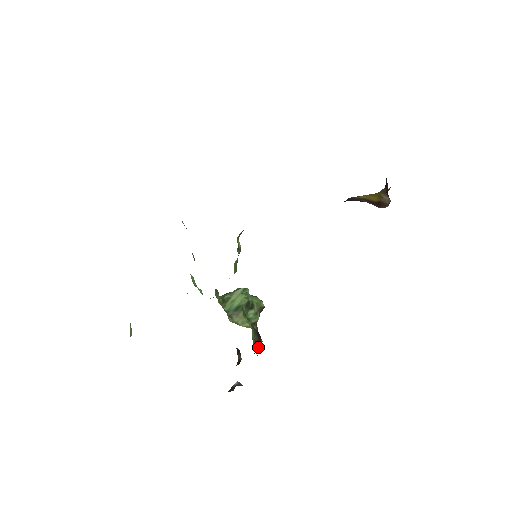
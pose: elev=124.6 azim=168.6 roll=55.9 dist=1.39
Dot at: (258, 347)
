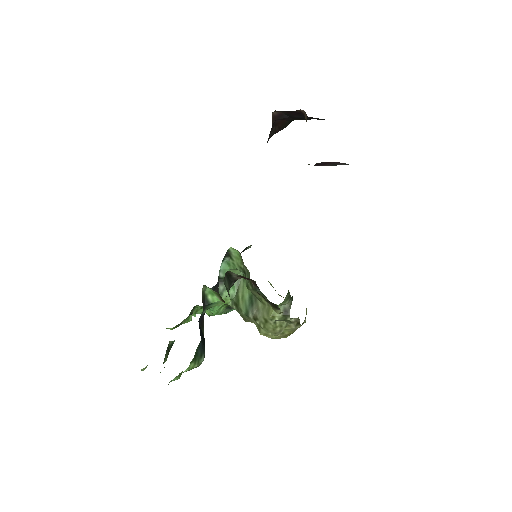
Dot at: (257, 292)
